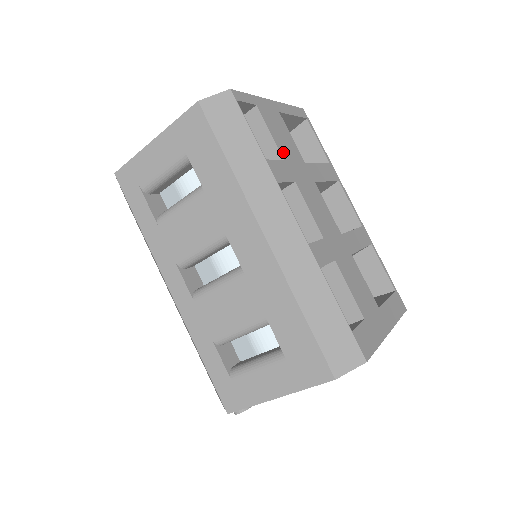
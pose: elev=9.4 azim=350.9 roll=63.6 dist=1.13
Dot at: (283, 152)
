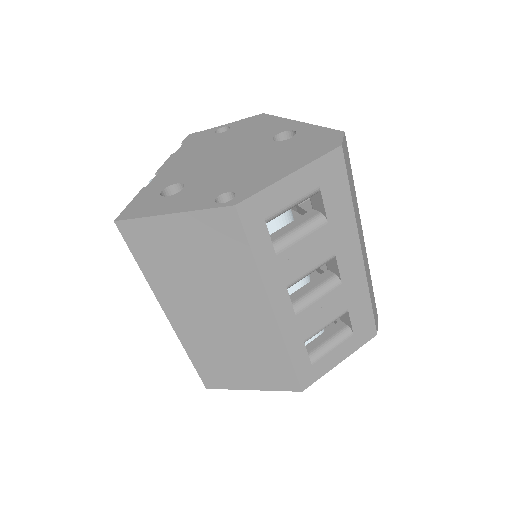
Dot at: occluded
